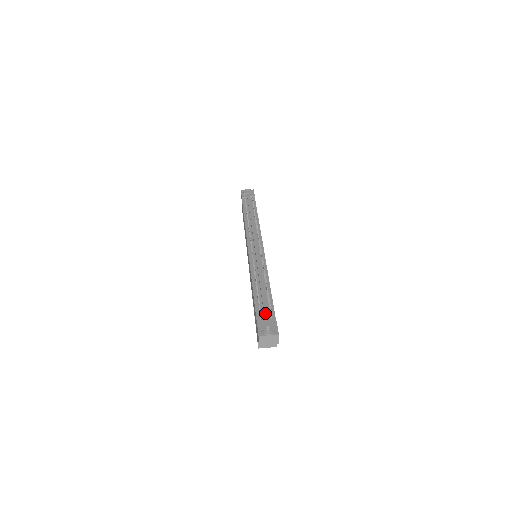
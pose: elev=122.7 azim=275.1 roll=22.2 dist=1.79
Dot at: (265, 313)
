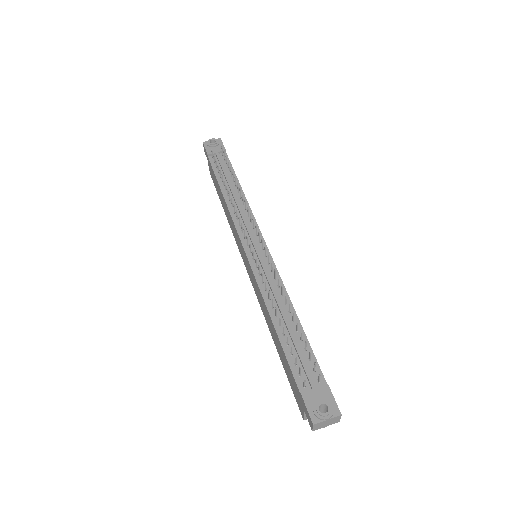
Dot at: (309, 376)
